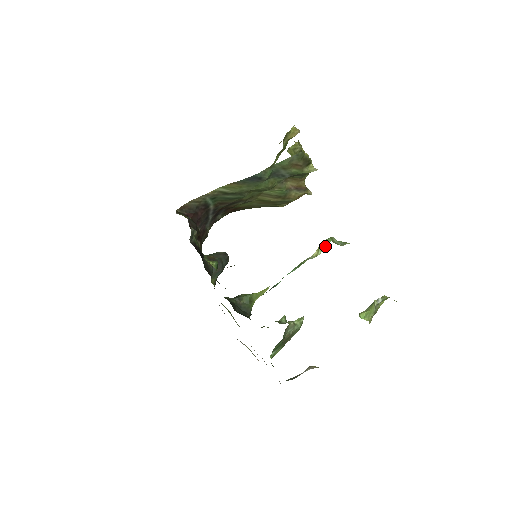
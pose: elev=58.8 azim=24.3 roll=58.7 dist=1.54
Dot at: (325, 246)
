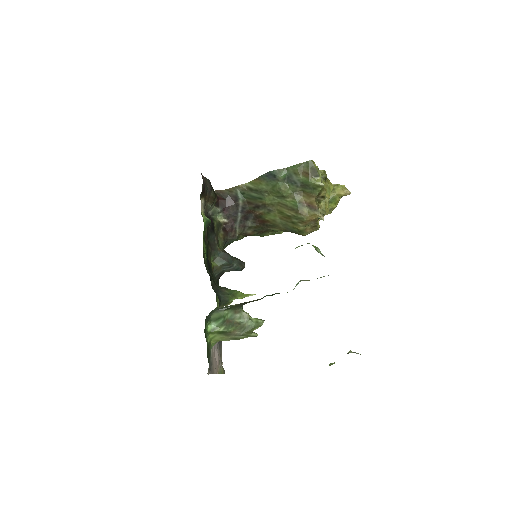
Dot at: occluded
